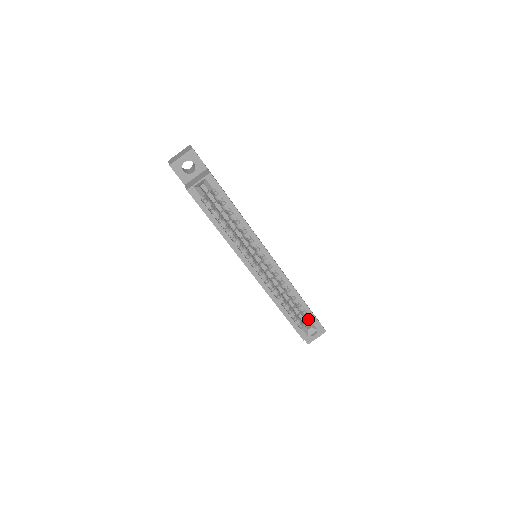
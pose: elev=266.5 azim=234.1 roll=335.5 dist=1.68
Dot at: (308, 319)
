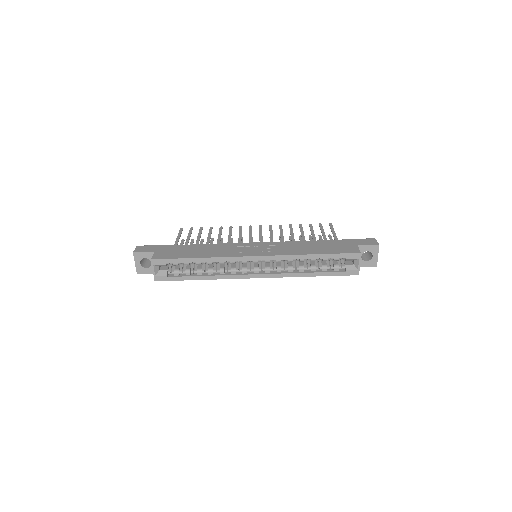
Dot at: (343, 258)
